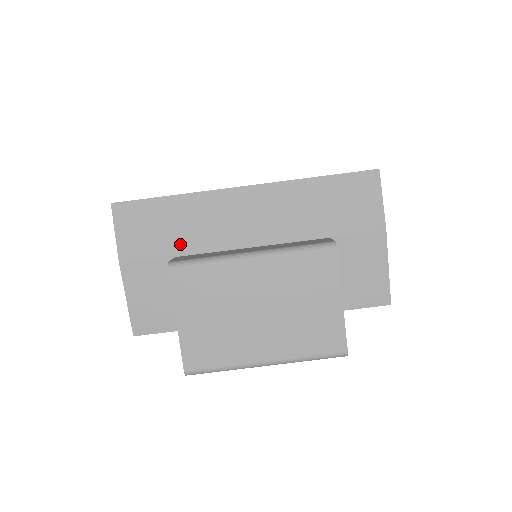
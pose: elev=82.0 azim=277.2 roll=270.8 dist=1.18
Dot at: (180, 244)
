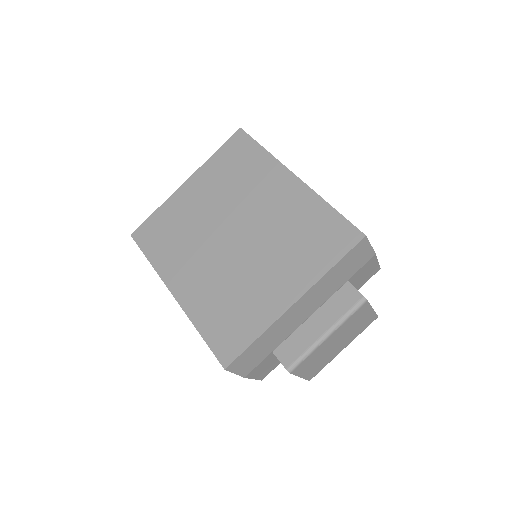
Dot at: (272, 347)
